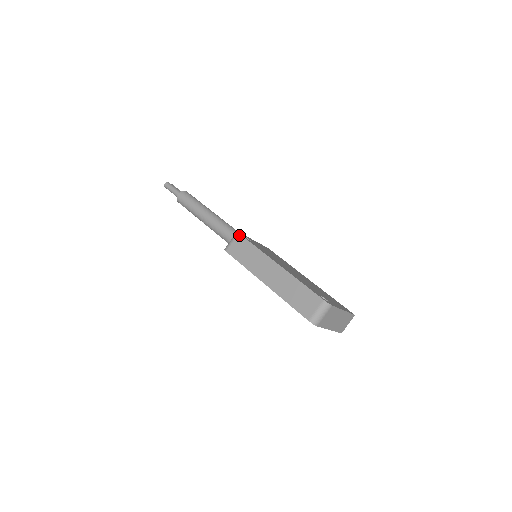
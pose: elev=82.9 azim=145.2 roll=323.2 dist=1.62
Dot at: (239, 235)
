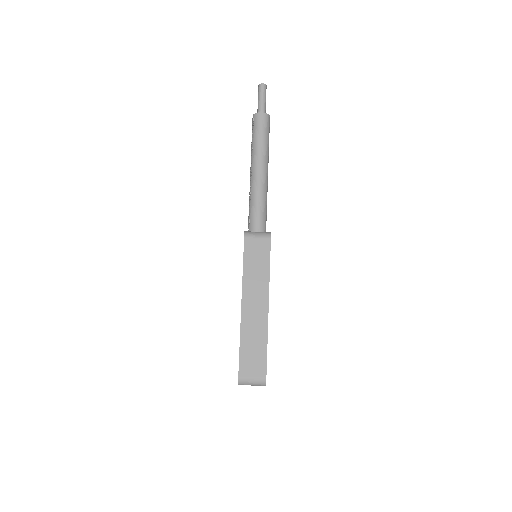
Dot at: (269, 241)
